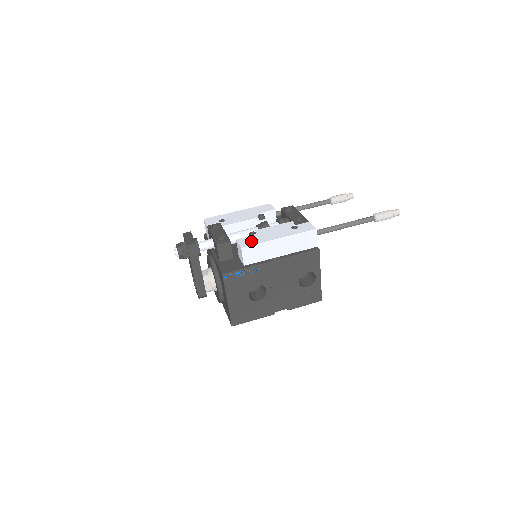
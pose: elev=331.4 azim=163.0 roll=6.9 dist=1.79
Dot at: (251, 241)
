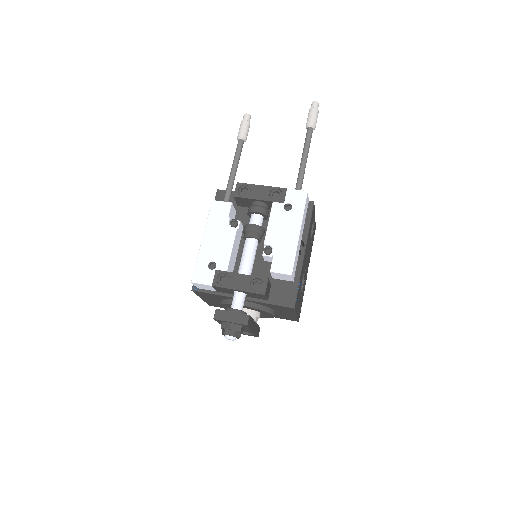
Dot at: (285, 260)
